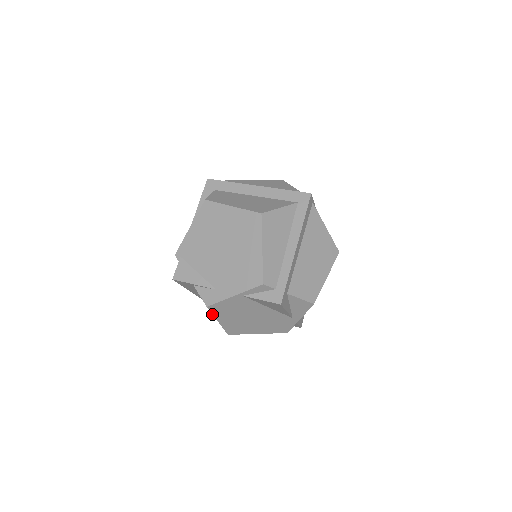
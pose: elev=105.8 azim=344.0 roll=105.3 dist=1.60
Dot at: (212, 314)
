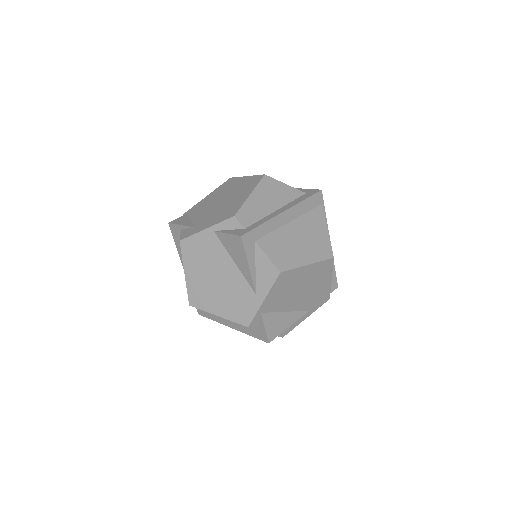
Dot at: (182, 257)
